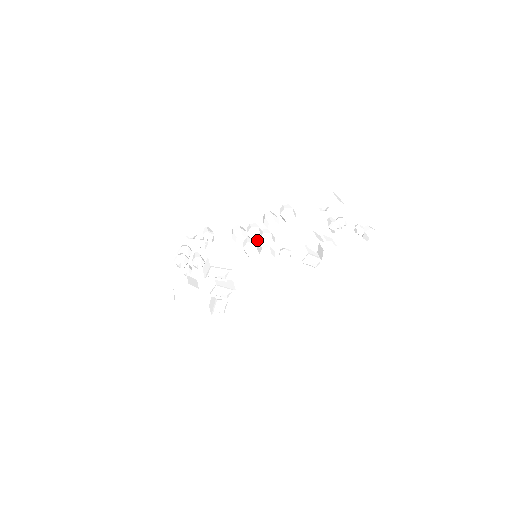
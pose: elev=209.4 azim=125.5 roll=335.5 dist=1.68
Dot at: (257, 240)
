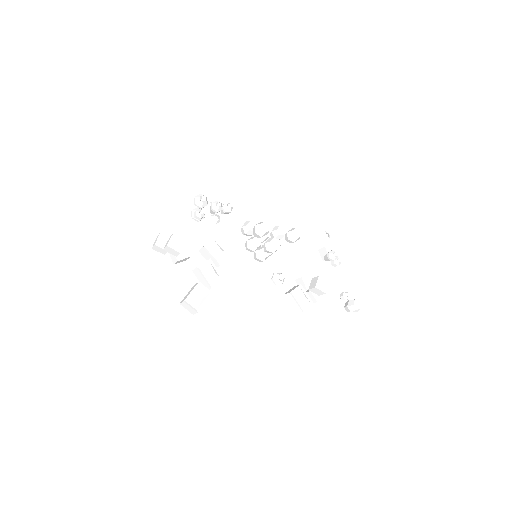
Dot at: (265, 235)
